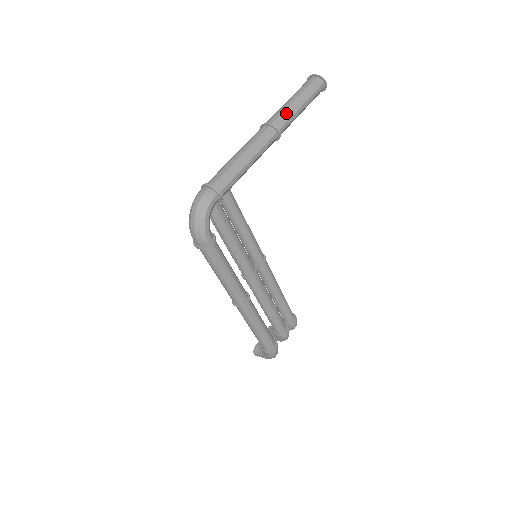
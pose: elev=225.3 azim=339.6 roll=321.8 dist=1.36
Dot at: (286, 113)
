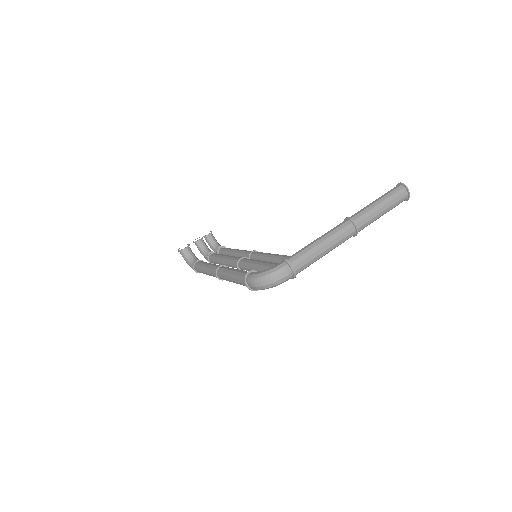
Dot at: (371, 222)
